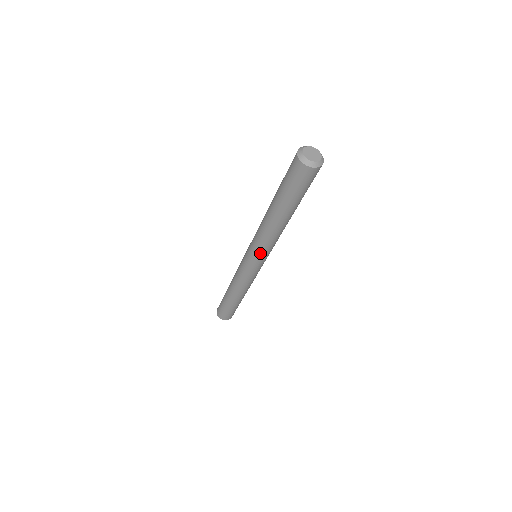
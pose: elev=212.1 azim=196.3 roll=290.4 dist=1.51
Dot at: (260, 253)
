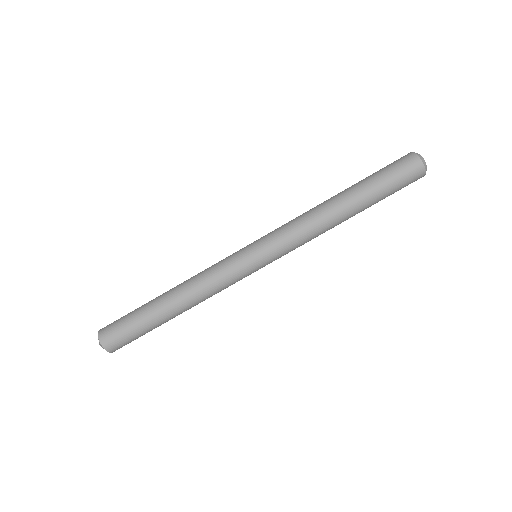
Dot at: (283, 249)
